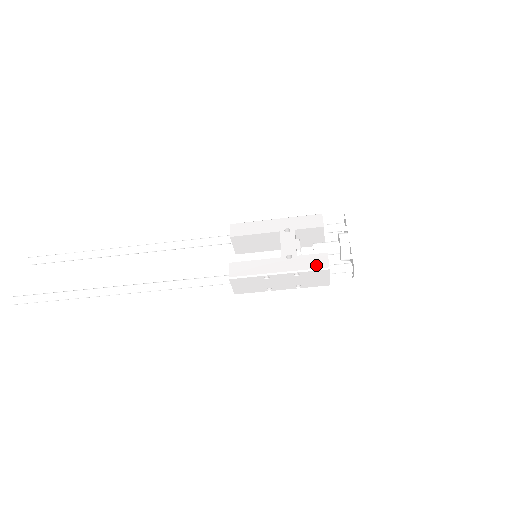
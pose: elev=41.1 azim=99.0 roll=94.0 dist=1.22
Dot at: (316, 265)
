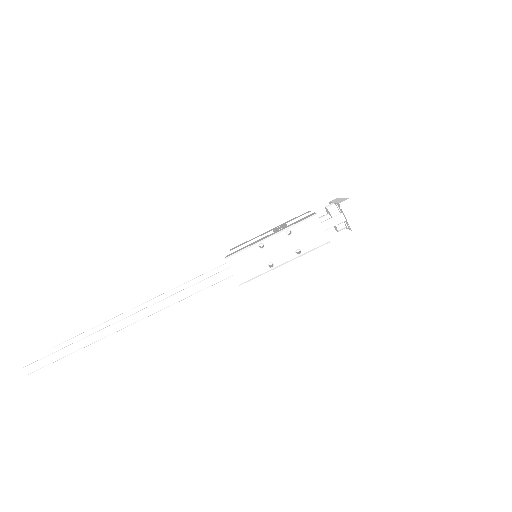
Dot at: (304, 218)
